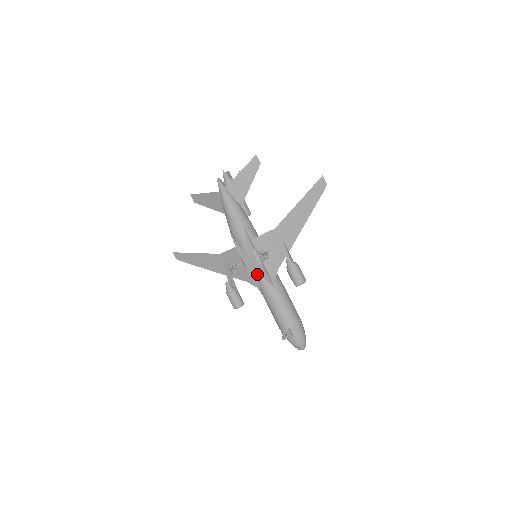
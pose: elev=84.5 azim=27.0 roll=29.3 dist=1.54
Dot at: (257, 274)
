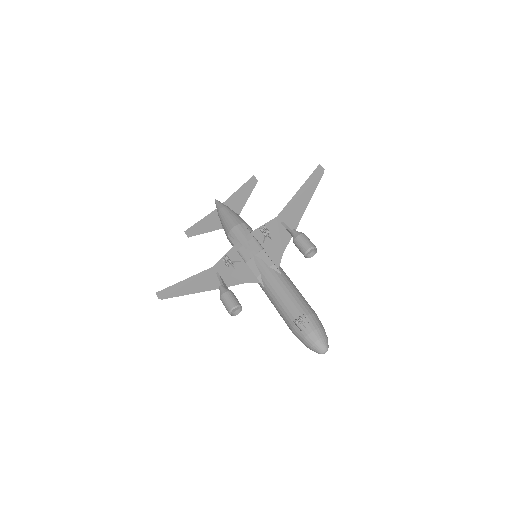
Dot at: (258, 262)
